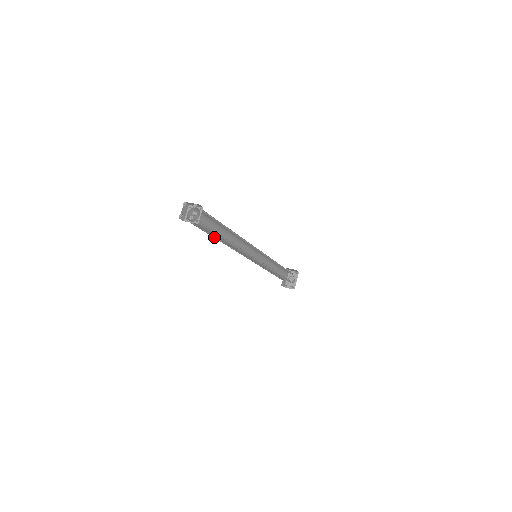
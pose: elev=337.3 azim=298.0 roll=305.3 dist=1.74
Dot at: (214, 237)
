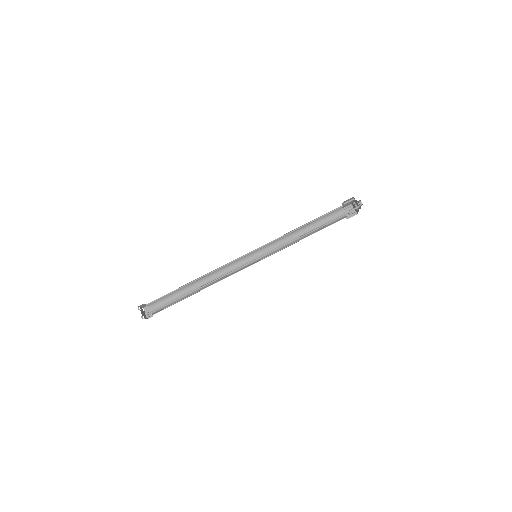
Dot at: (188, 285)
